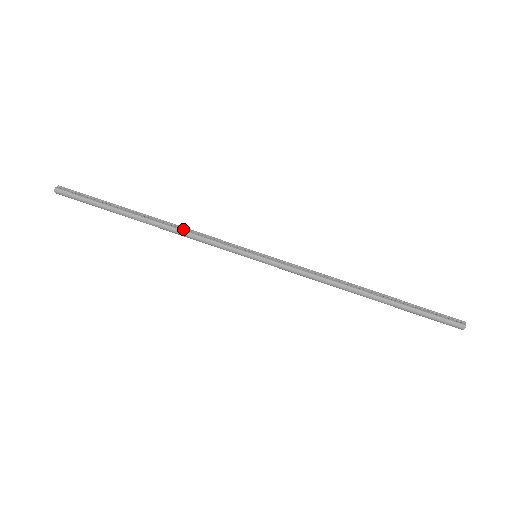
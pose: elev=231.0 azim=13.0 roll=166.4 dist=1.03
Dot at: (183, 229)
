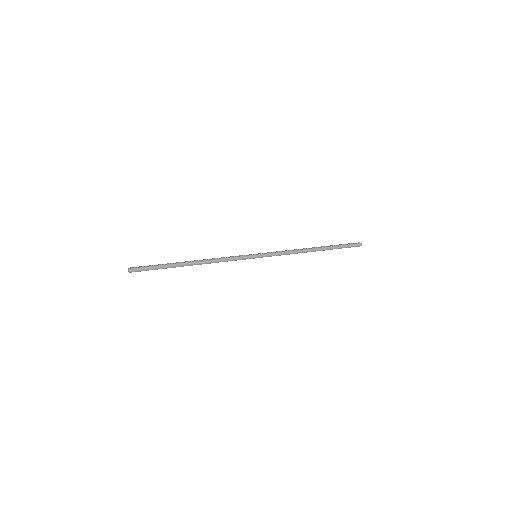
Dot at: (212, 259)
